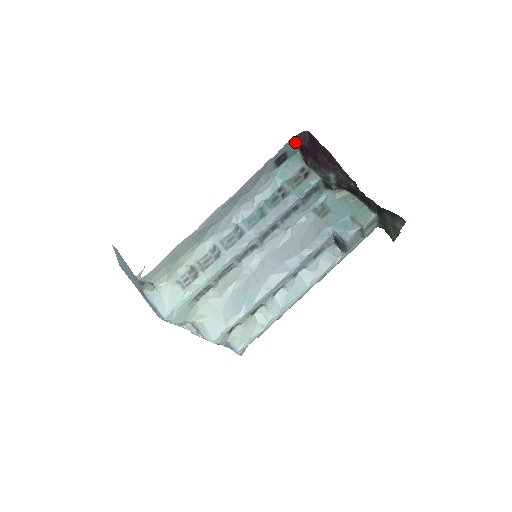
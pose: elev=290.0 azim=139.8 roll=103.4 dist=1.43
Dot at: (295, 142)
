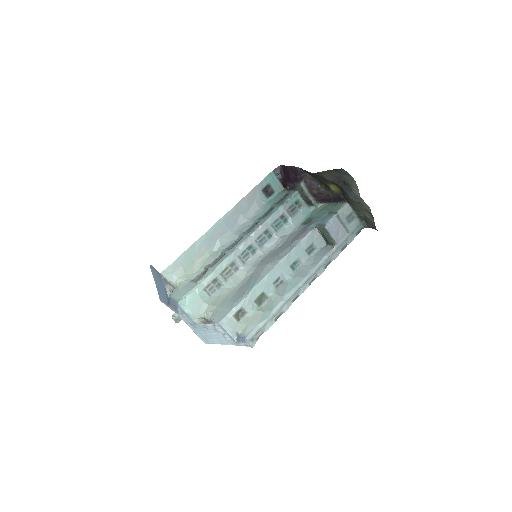
Dot at: (276, 178)
